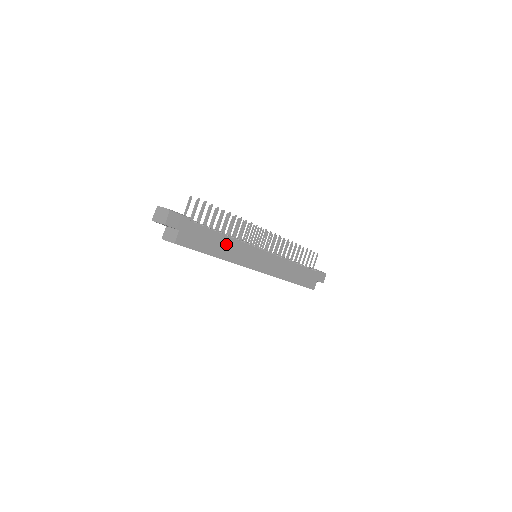
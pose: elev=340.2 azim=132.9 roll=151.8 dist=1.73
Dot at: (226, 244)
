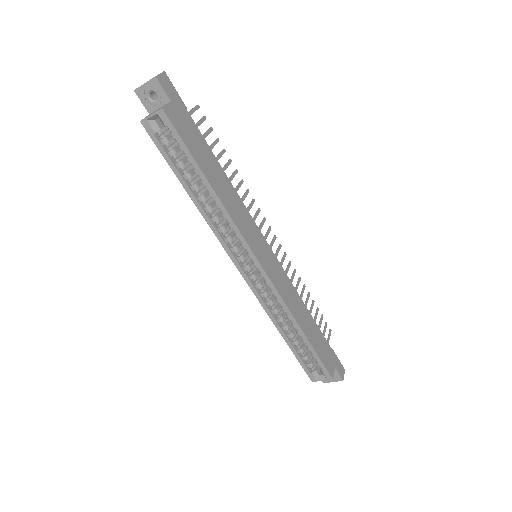
Dot at: (224, 183)
